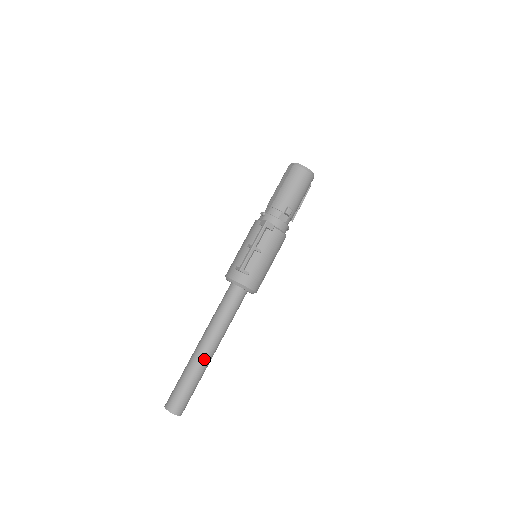
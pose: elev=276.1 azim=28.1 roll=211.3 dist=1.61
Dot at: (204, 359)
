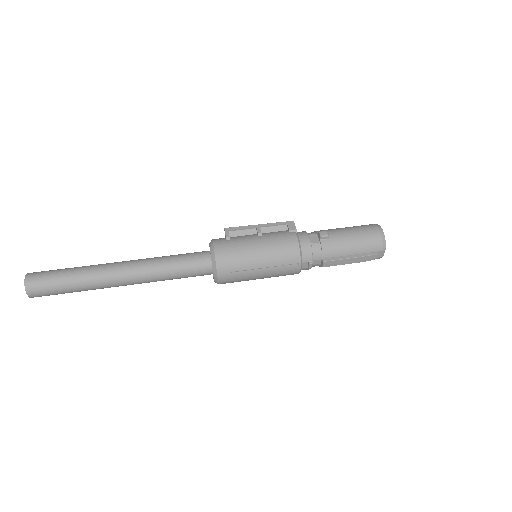
Dot at: (107, 266)
